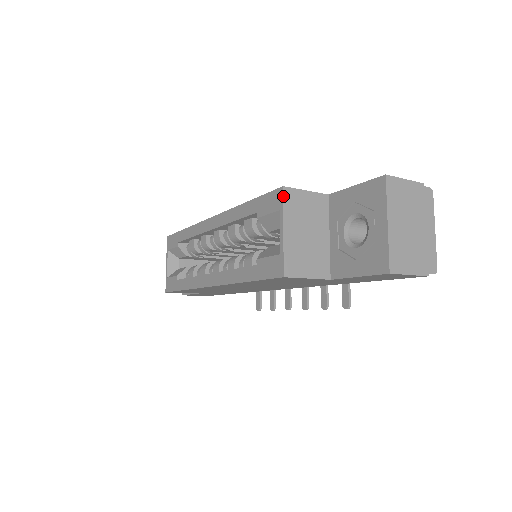
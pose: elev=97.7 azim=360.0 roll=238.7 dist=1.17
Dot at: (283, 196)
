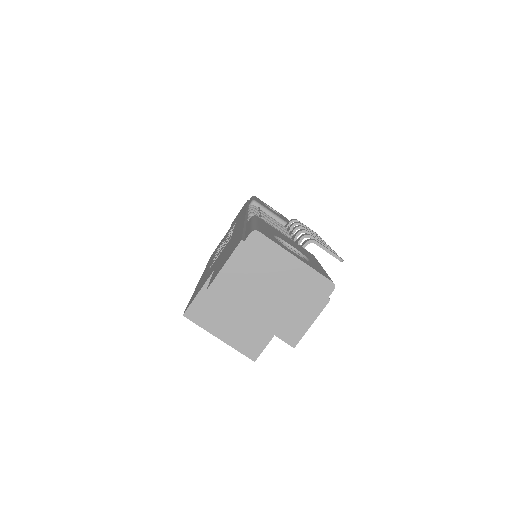
Dot at: occluded
